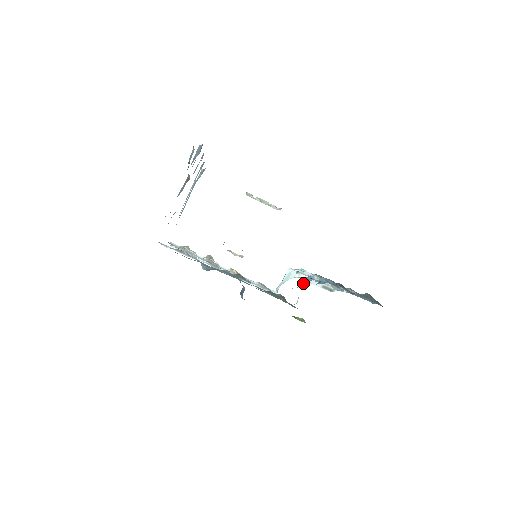
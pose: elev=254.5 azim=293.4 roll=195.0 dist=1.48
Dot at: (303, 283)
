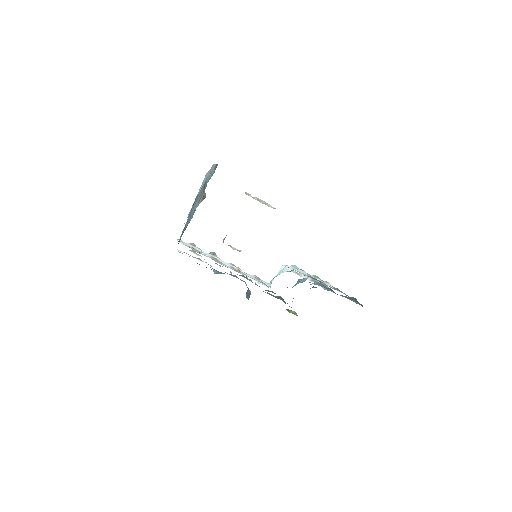
Dot at: (297, 283)
